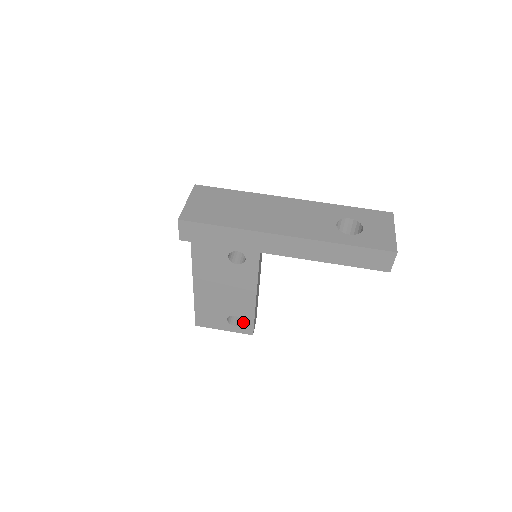
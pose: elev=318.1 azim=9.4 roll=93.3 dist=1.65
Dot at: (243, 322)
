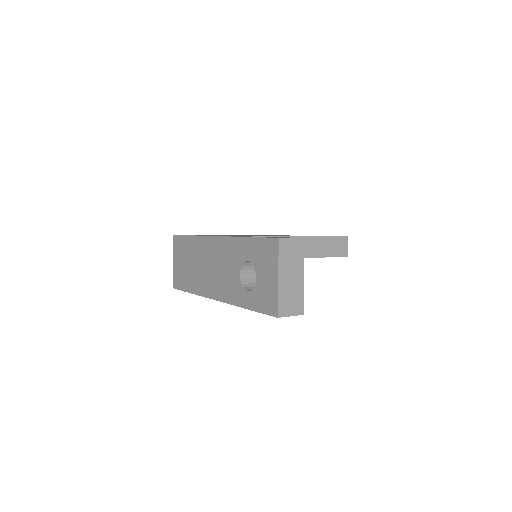
Dot at: occluded
